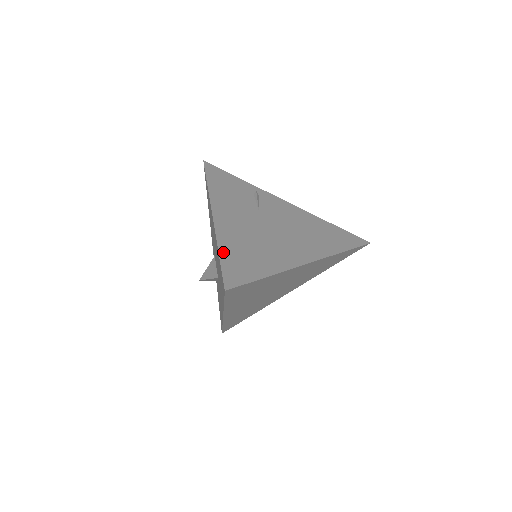
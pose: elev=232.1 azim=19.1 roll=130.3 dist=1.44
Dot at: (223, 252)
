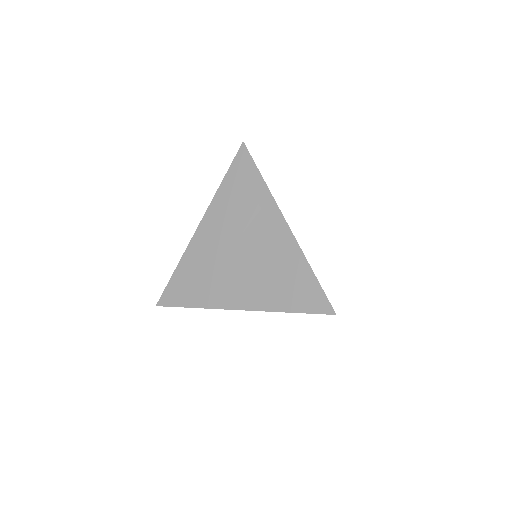
Dot at: (177, 272)
